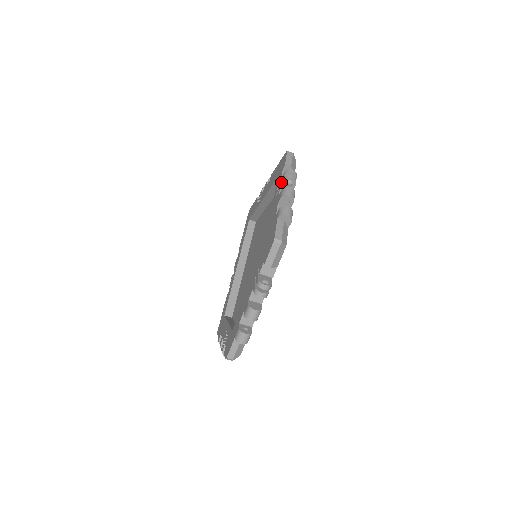
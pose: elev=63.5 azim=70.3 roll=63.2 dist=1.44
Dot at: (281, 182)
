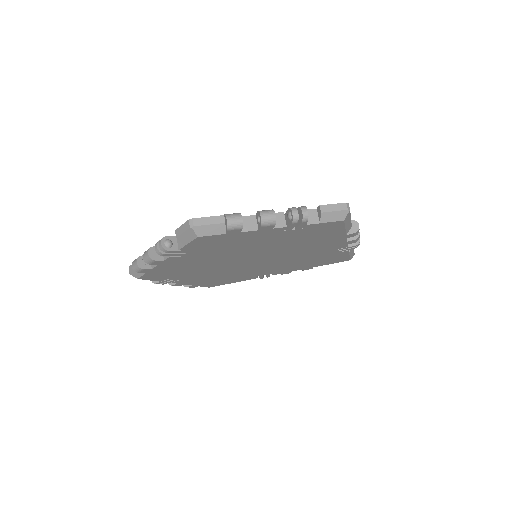
Dot at: occluded
